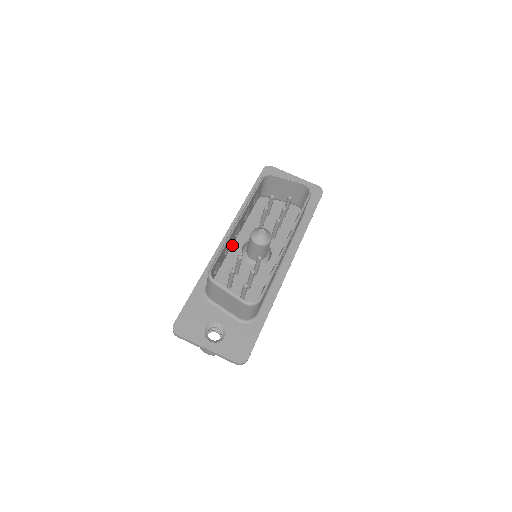
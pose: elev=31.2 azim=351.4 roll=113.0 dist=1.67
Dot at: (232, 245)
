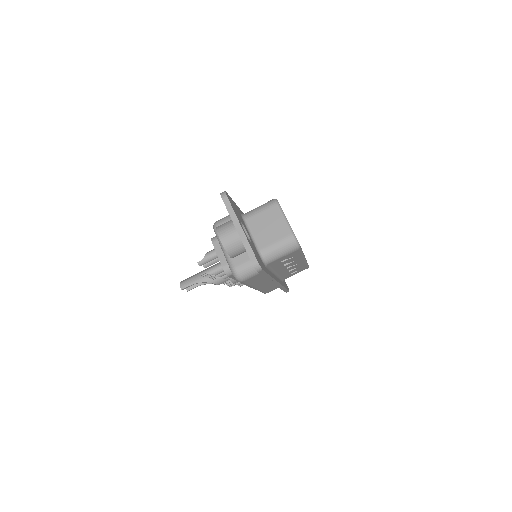
Dot at: occluded
